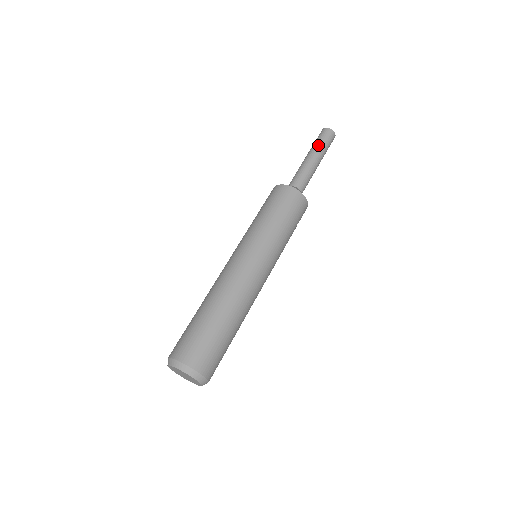
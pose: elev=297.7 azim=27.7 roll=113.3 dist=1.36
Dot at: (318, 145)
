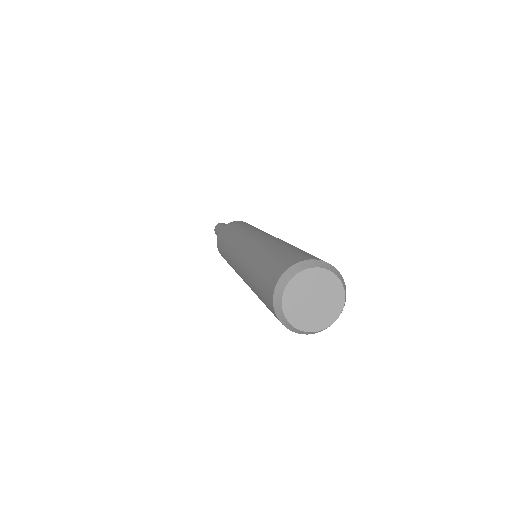
Dot at: occluded
